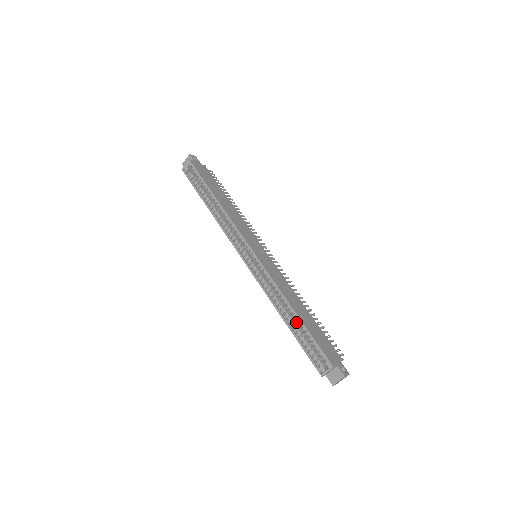
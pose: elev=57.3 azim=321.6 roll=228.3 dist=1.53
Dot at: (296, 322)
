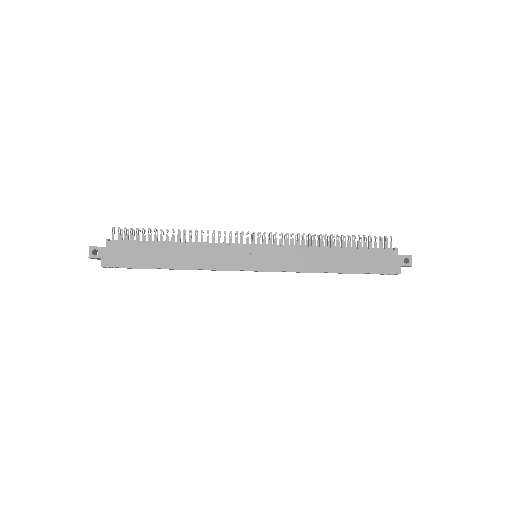
Dot at: occluded
